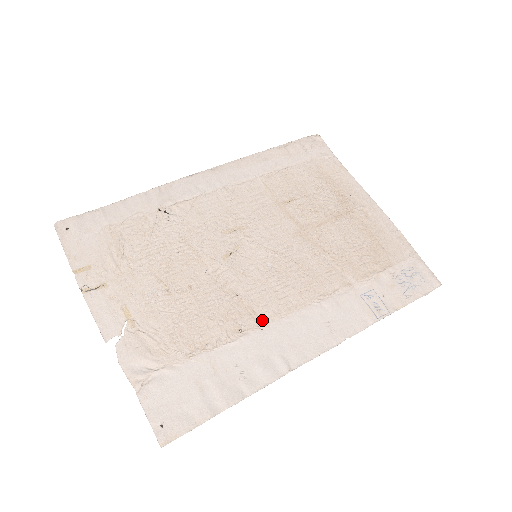
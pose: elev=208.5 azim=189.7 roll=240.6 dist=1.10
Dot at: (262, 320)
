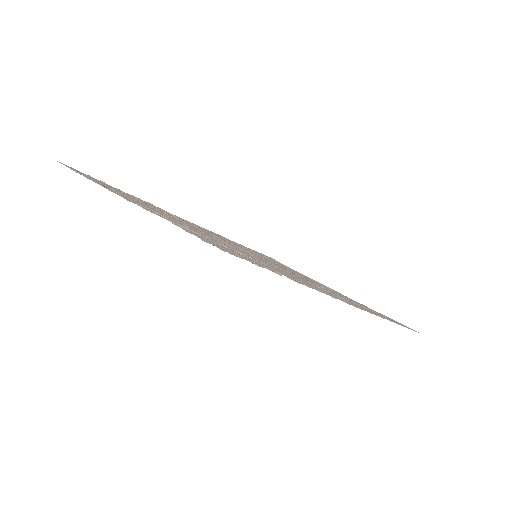
Dot at: (283, 272)
